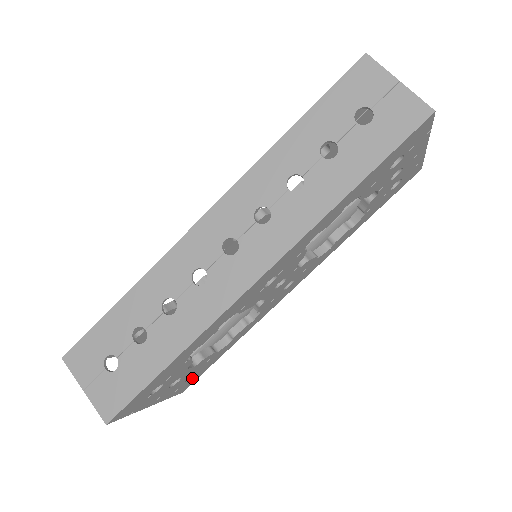
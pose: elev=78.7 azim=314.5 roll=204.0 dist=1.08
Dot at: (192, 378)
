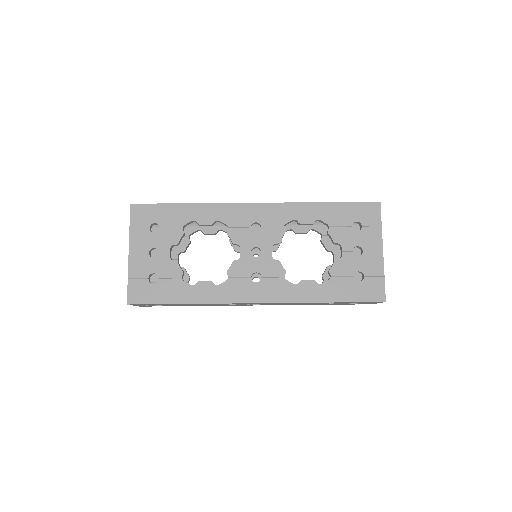
Dot at: (150, 288)
